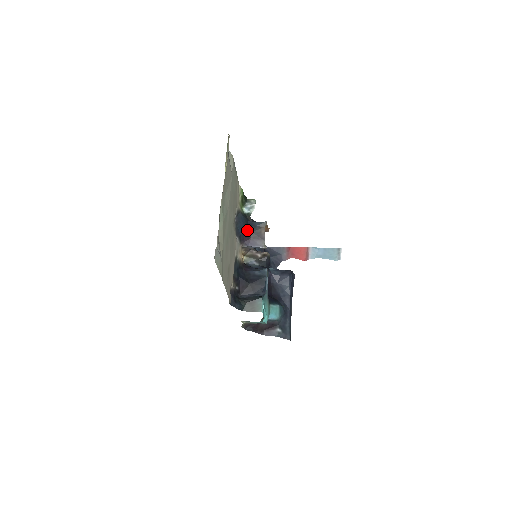
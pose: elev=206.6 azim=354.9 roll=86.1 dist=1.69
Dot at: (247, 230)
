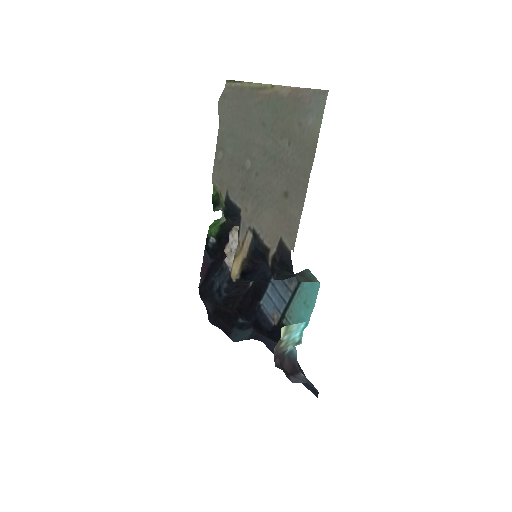
Dot at: occluded
